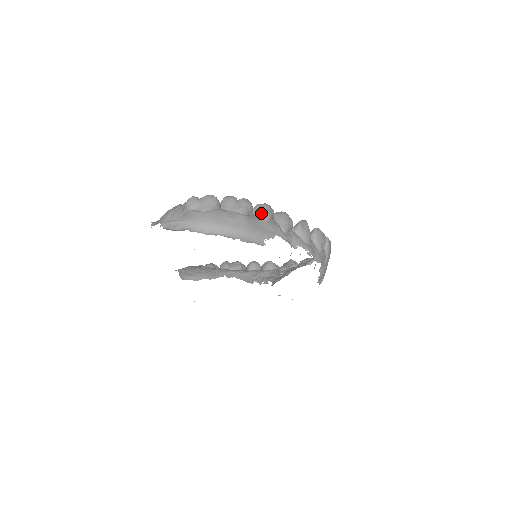
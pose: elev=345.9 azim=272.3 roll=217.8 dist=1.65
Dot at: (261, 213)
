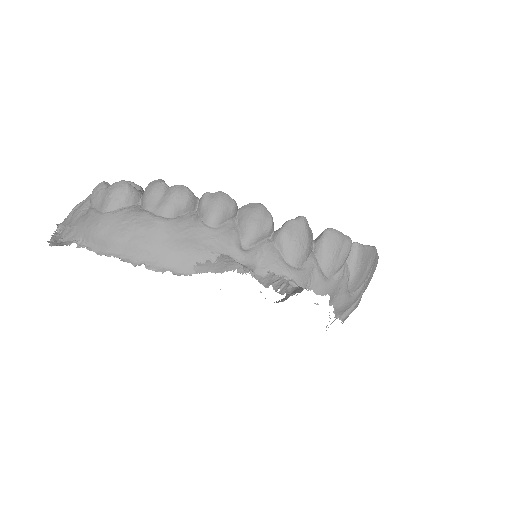
Dot at: (204, 211)
